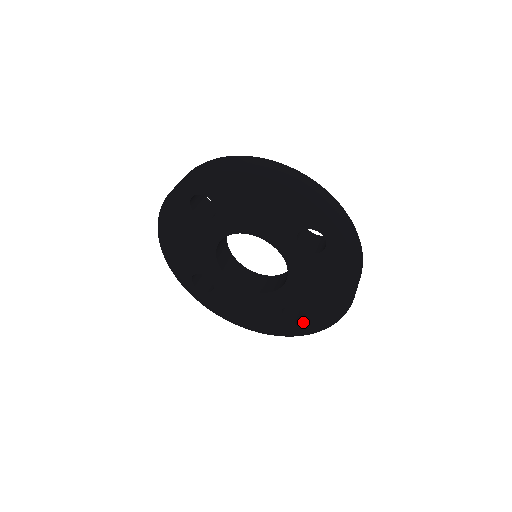
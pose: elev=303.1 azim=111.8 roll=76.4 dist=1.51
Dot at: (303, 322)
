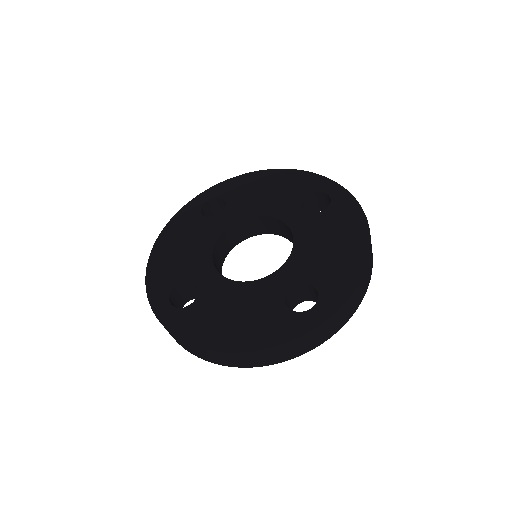
Dot at: (314, 305)
